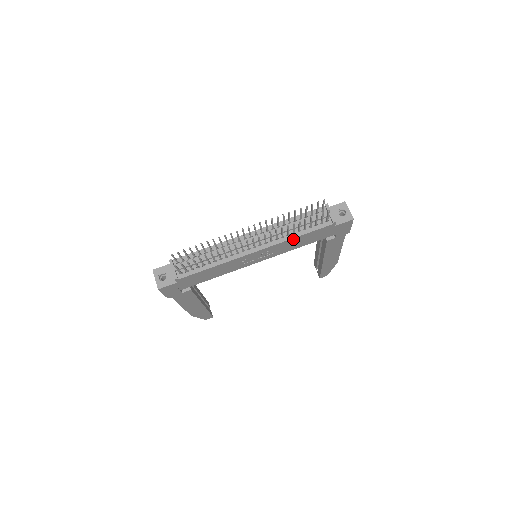
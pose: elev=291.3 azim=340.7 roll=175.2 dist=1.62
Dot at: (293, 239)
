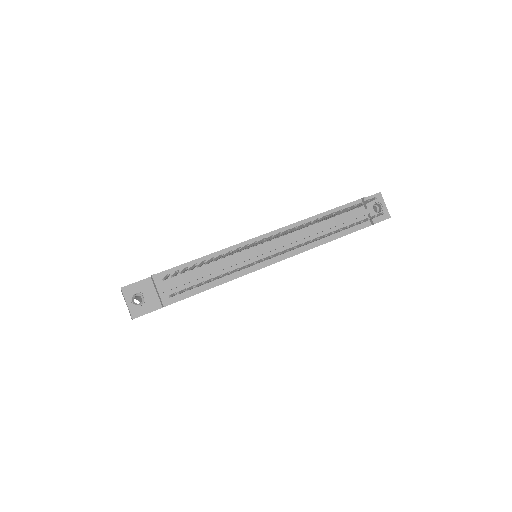
Dot at: occluded
